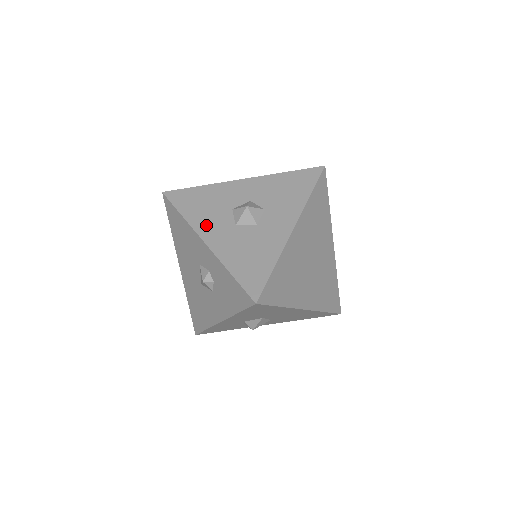
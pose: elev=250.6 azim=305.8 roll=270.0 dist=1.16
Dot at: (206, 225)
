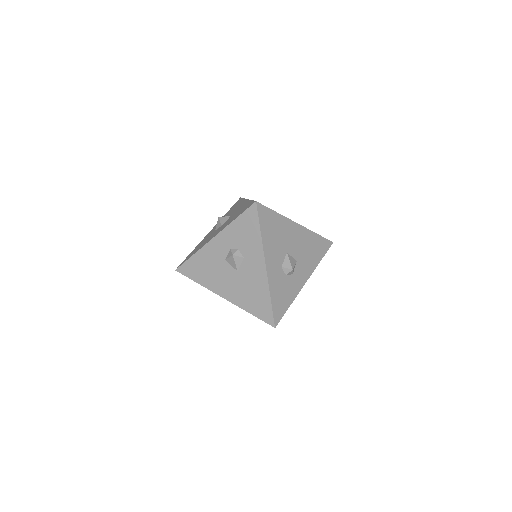
Dot at: (208, 240)
